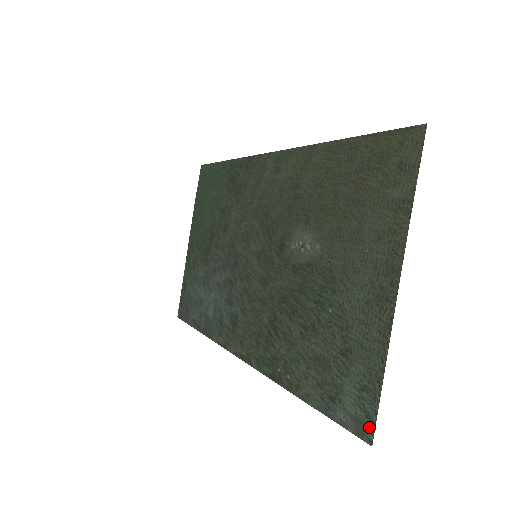
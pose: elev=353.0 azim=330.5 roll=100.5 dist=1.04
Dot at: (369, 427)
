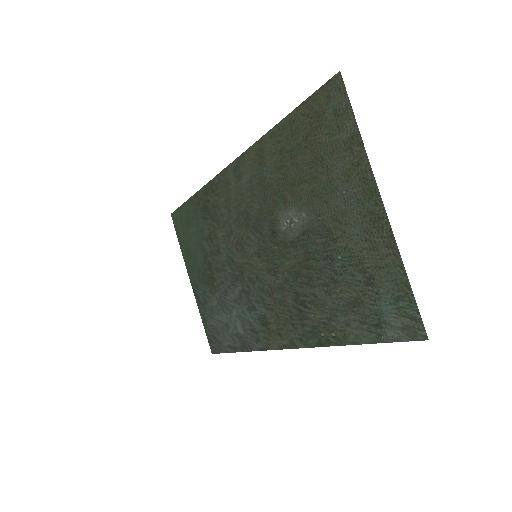
Dot at: (418, 326)
